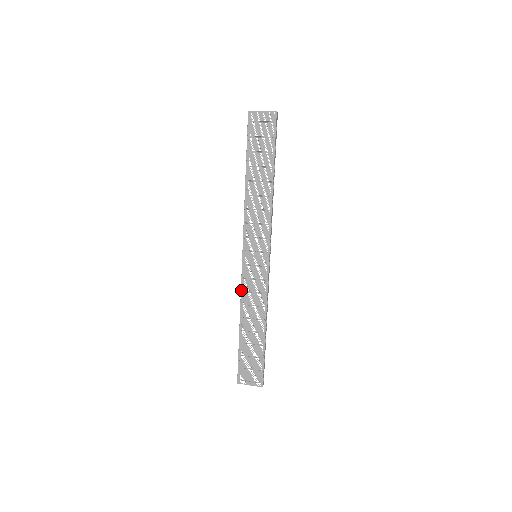
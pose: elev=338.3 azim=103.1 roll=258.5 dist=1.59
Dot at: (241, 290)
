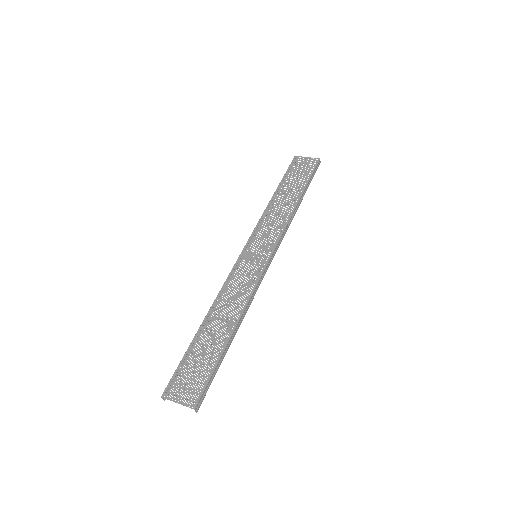
Dot at: (224, 284)
